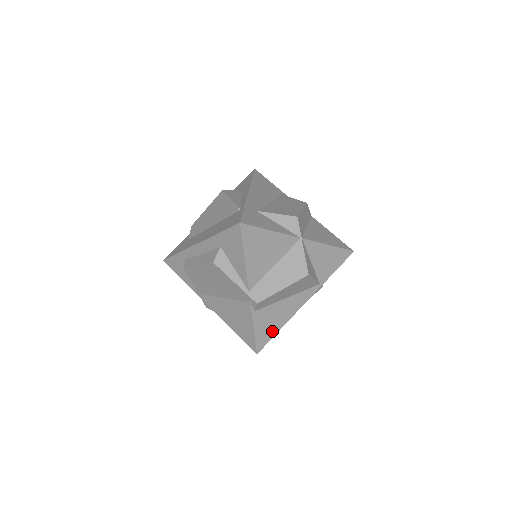
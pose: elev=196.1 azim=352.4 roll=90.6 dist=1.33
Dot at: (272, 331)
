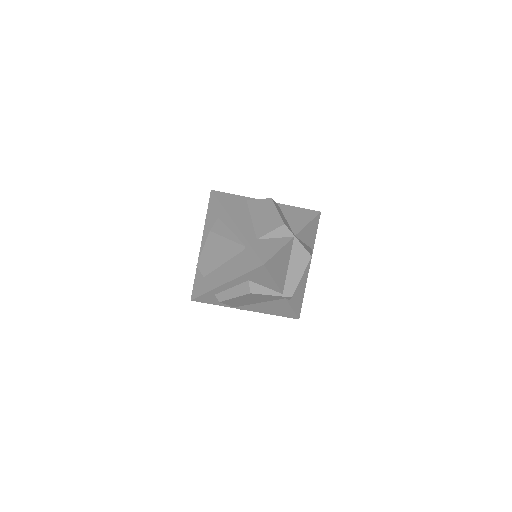
Dot at: (301, 300)
